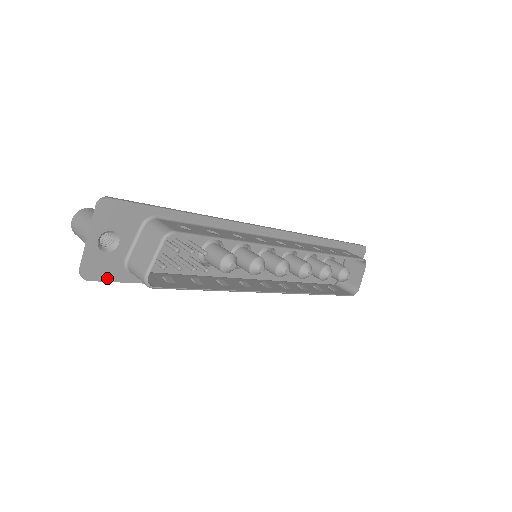
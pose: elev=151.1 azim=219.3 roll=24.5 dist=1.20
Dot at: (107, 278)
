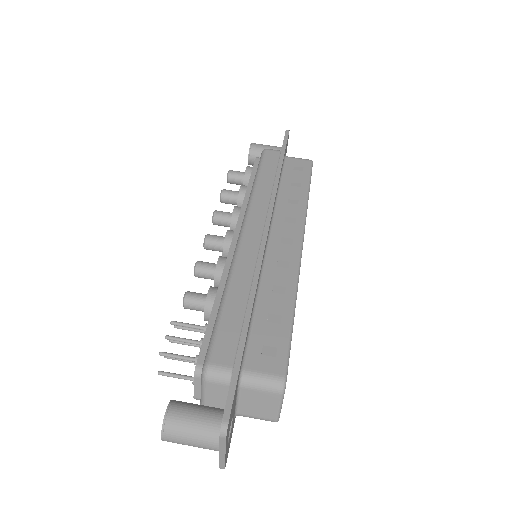
Dot at: (230, 440)
